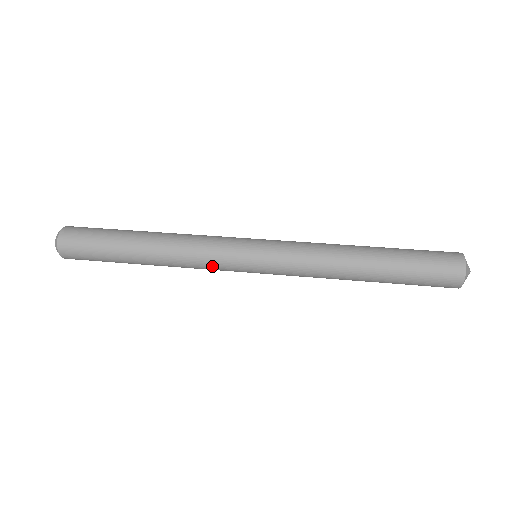
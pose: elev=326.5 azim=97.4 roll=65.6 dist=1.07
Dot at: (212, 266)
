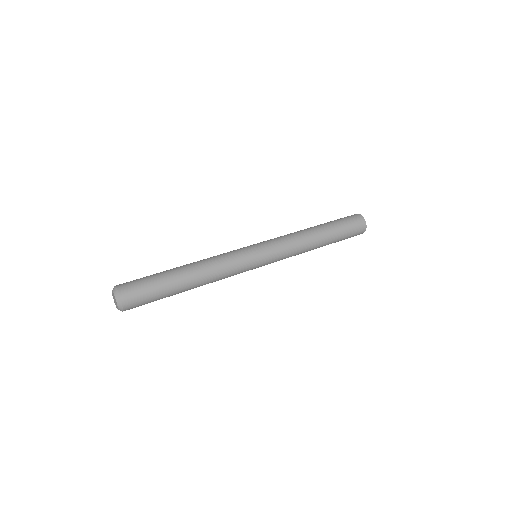
Dot at: (236, 266)
